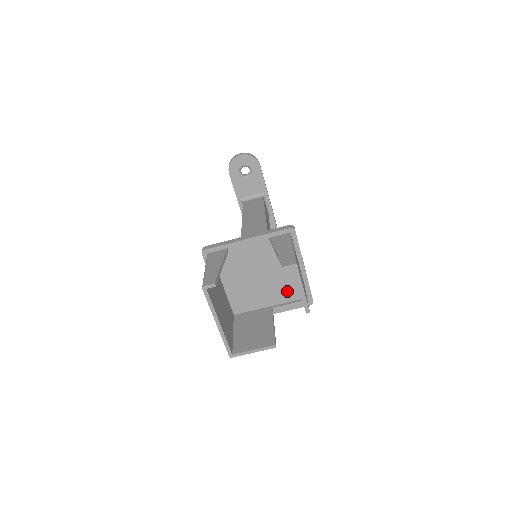
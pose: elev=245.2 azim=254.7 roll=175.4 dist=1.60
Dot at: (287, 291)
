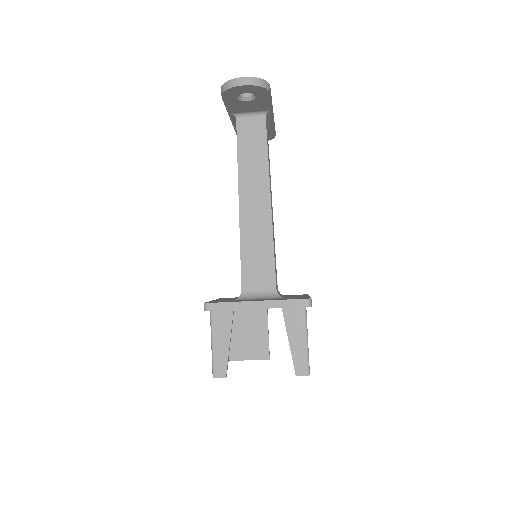
Dot at: occluded
